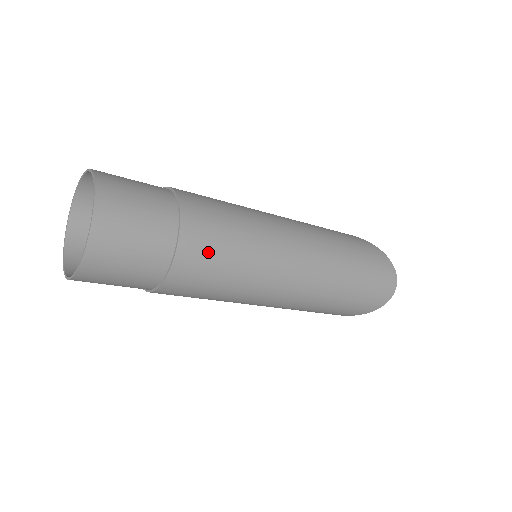
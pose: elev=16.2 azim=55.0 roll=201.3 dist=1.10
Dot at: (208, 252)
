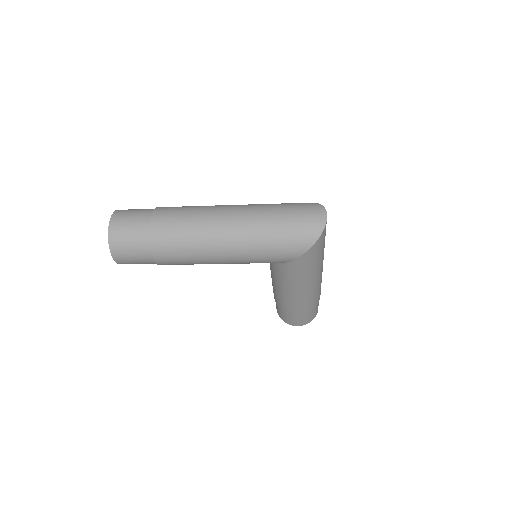
Dot at: (168, 220)
